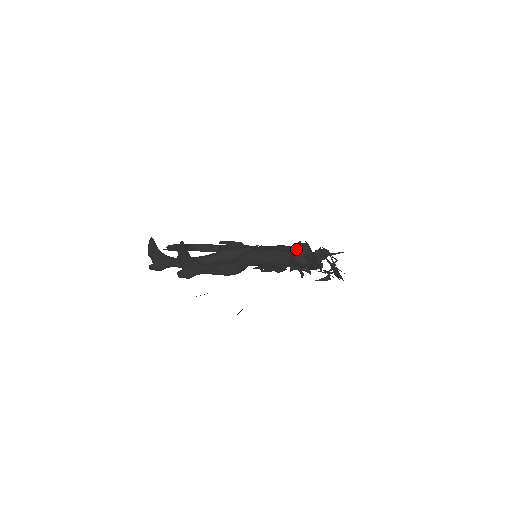
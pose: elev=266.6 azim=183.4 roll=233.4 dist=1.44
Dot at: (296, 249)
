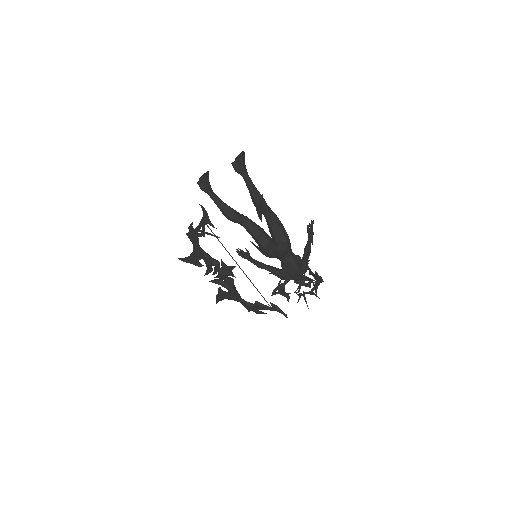
Dot at: (292, 252)
